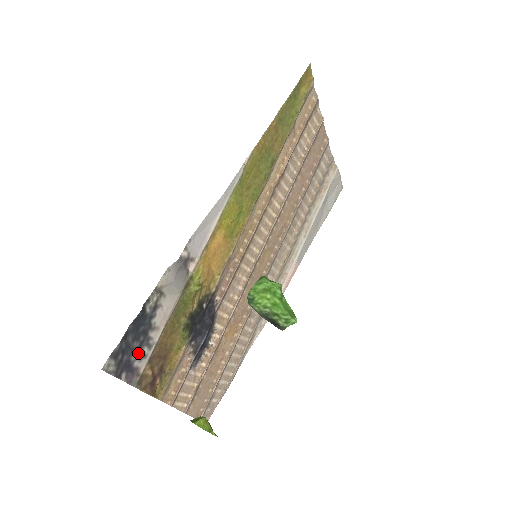
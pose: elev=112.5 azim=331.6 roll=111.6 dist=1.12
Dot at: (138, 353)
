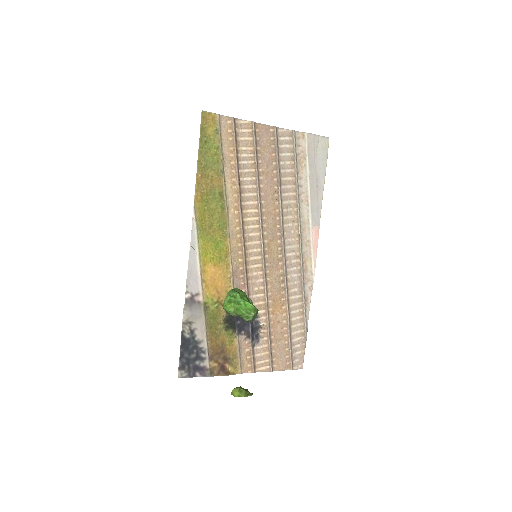
Dot at: (199, 359)
